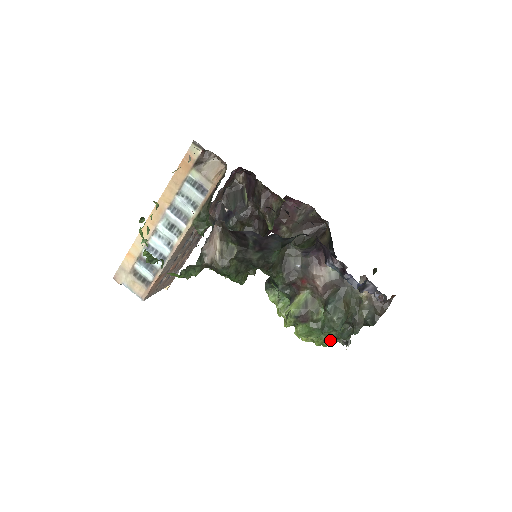
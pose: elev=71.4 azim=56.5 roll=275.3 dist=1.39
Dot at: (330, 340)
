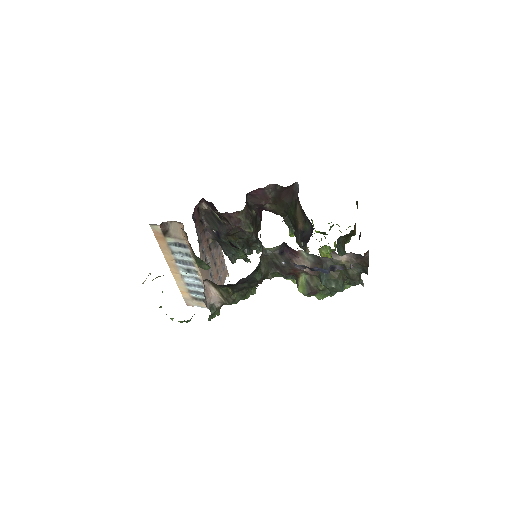
Dot at: occluded
